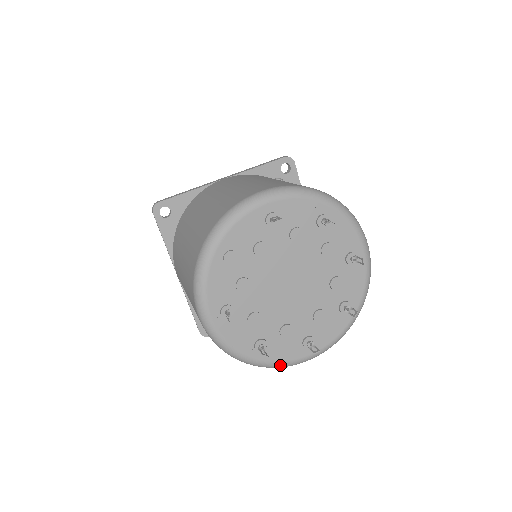
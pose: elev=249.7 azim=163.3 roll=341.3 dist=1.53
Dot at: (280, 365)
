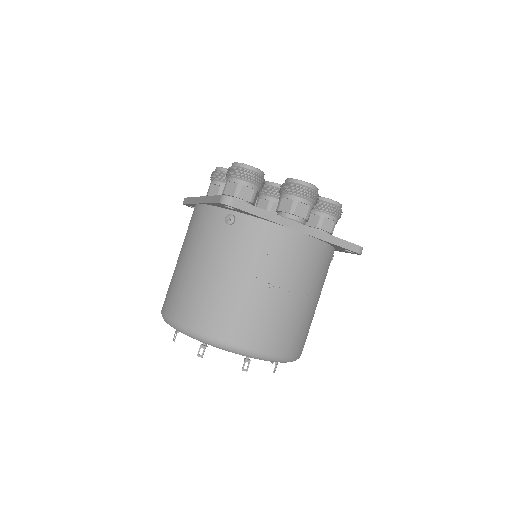
Dot at: occluded
